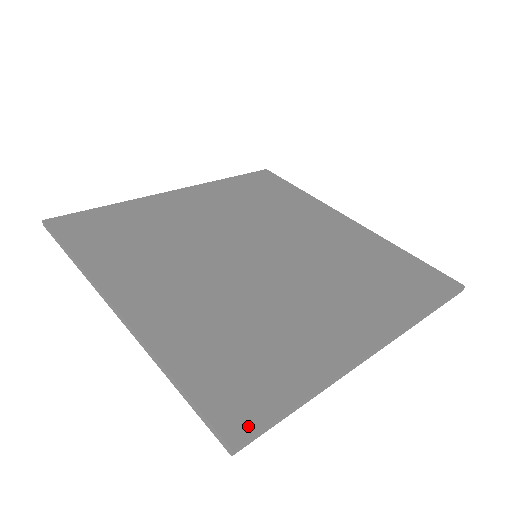
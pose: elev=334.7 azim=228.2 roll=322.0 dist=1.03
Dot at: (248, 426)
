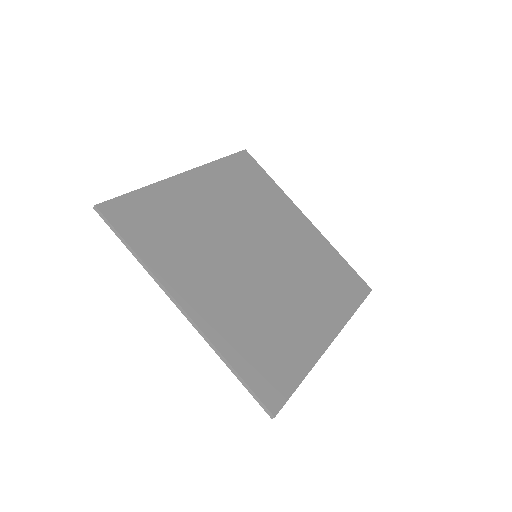
Dot at: (279, 401)
